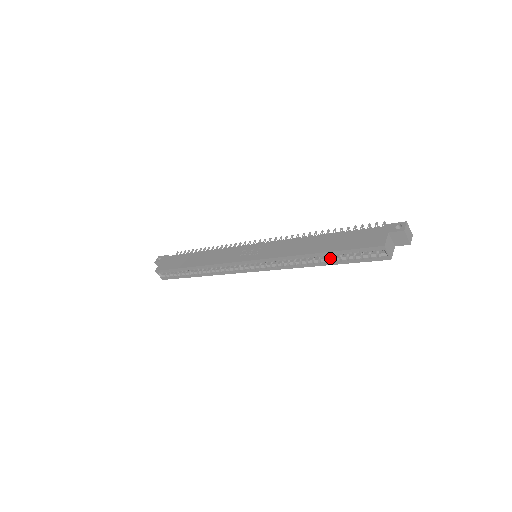
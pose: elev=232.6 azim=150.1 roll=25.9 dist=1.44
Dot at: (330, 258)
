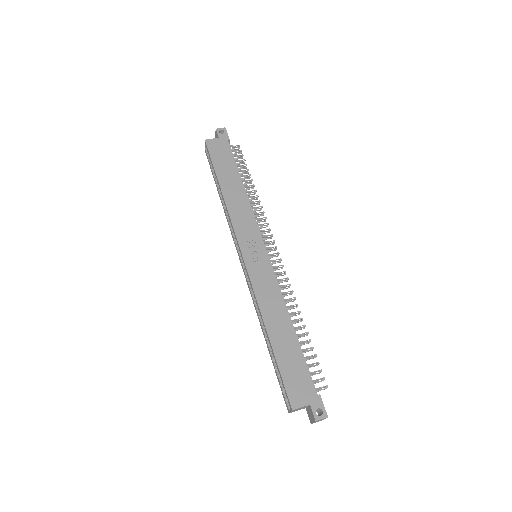
Dot at: occluded
